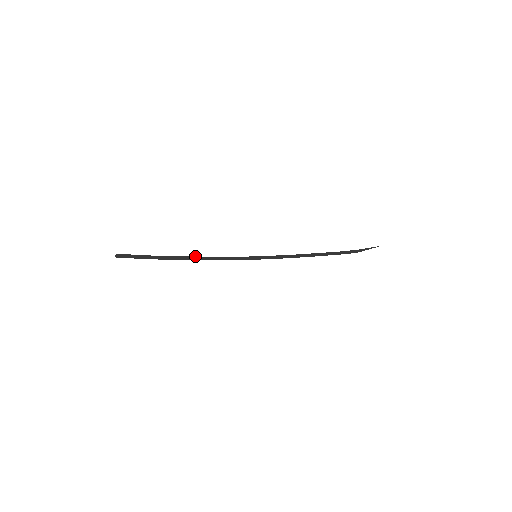
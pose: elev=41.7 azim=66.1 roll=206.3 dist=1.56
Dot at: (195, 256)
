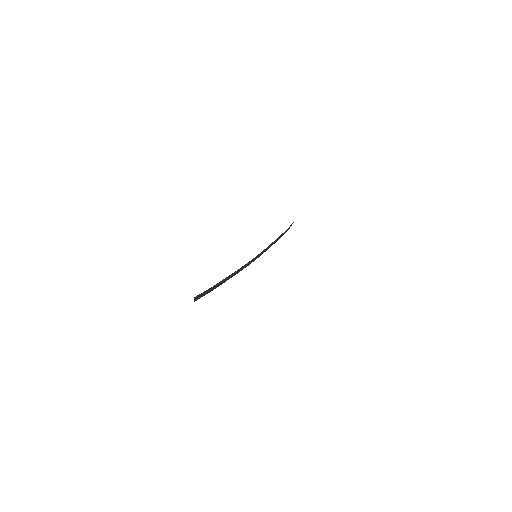
Dot at: (232, 273)
